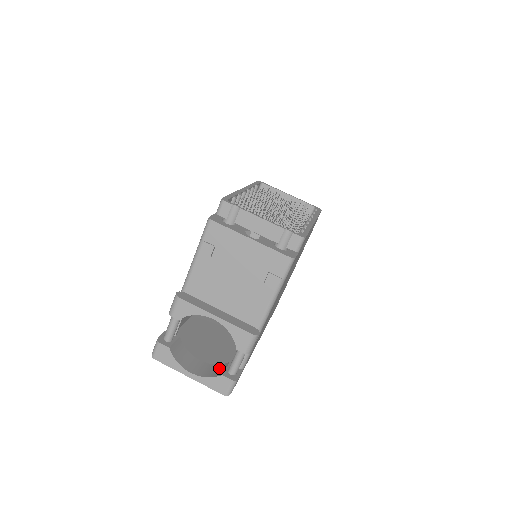
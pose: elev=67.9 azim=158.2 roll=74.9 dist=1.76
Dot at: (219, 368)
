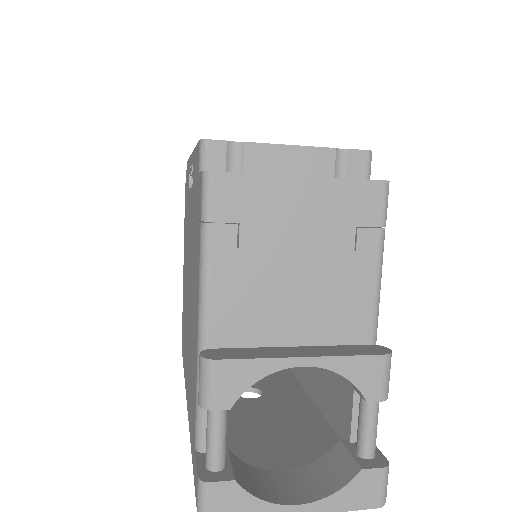
Dot at: (334, 462)
